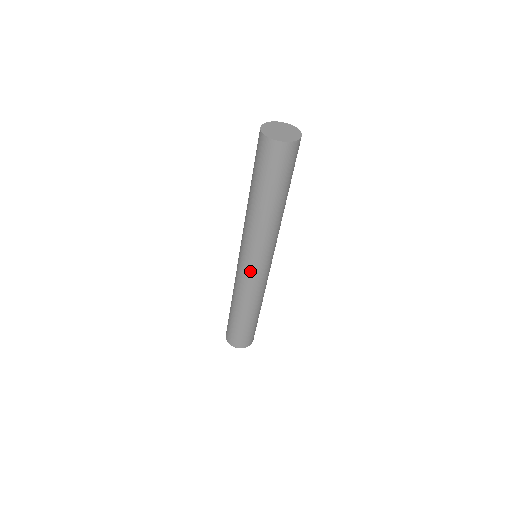
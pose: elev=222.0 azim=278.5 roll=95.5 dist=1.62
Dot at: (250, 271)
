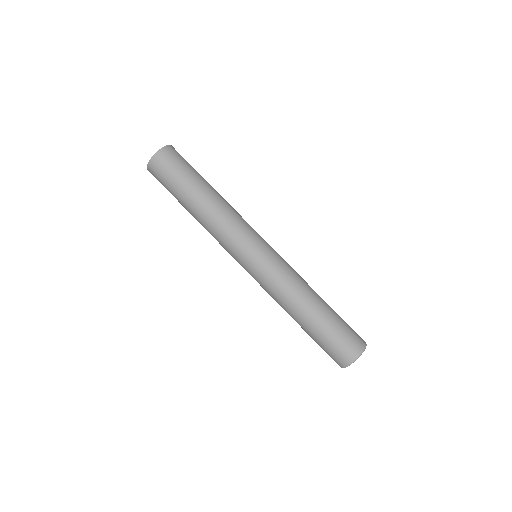
Dot at: (253, 267)
